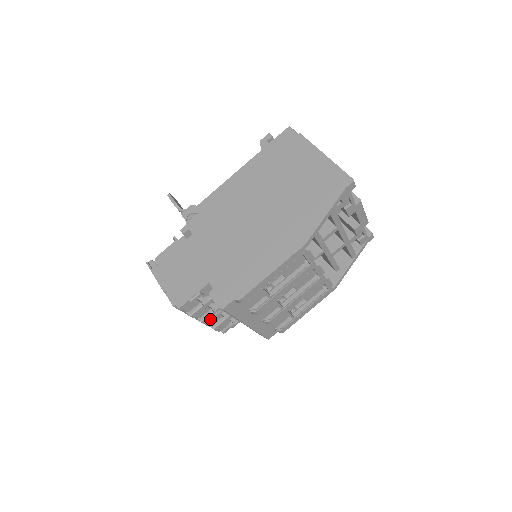
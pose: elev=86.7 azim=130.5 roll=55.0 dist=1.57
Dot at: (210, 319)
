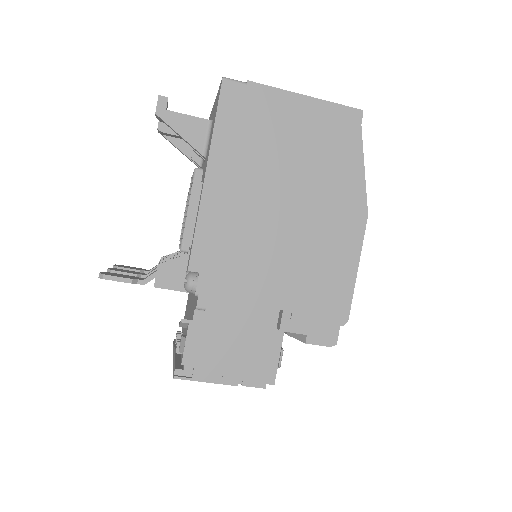
Dot at: occluded
